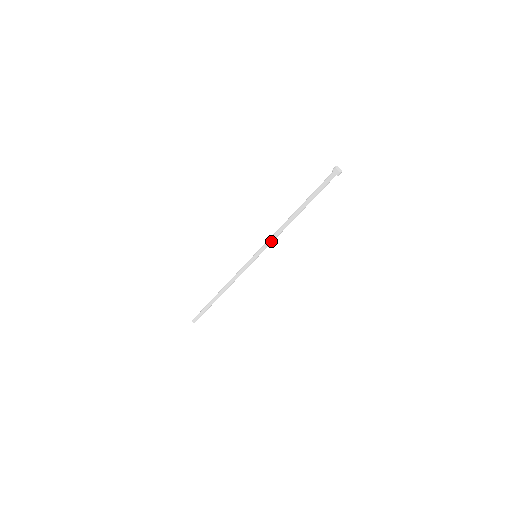
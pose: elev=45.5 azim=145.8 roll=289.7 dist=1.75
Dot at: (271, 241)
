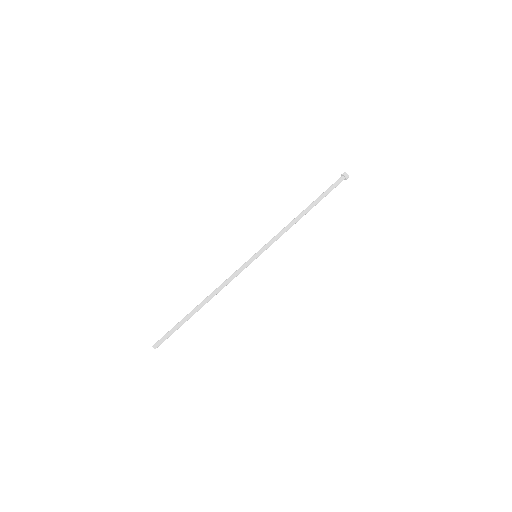
Dot at: (276, 238)
